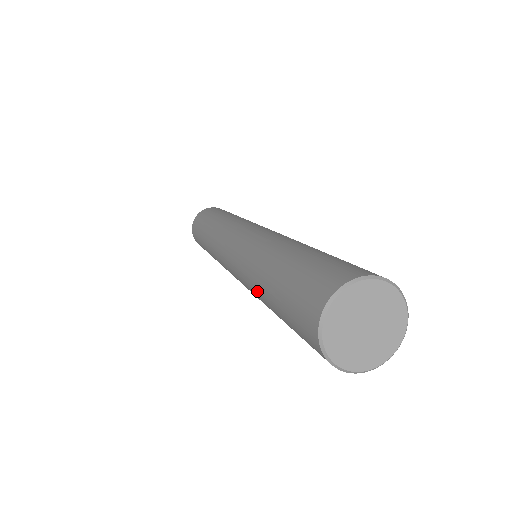
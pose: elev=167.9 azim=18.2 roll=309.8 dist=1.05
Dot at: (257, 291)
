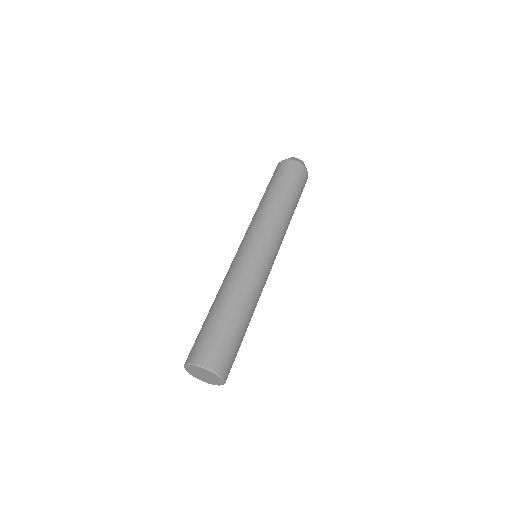
Dot at: occluded
